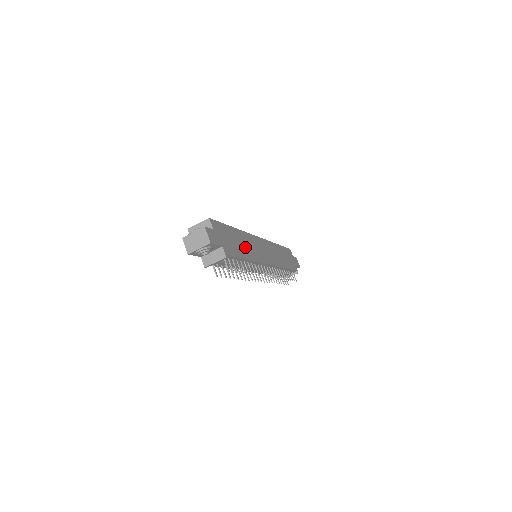
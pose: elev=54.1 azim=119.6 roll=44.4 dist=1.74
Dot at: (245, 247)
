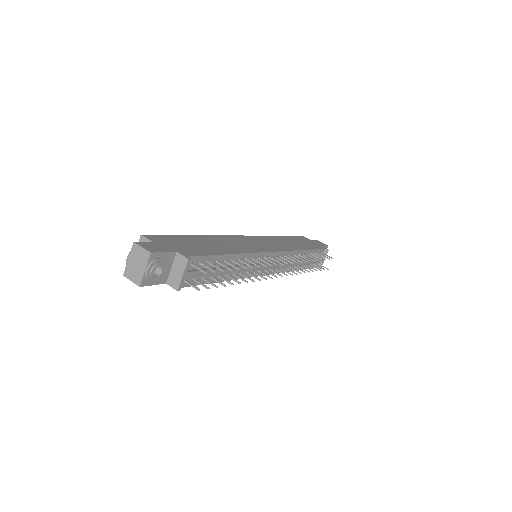
Dot at: (222, 246)
